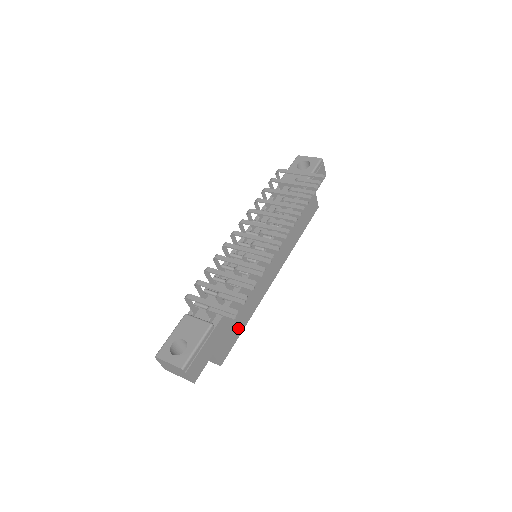
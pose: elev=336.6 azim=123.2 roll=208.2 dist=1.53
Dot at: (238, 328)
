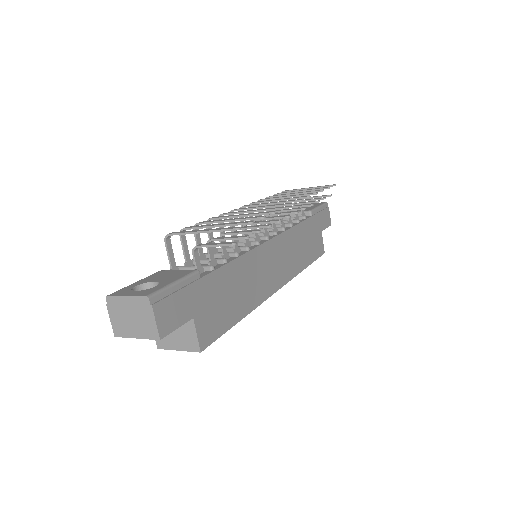
Dot at: (230, 314)
